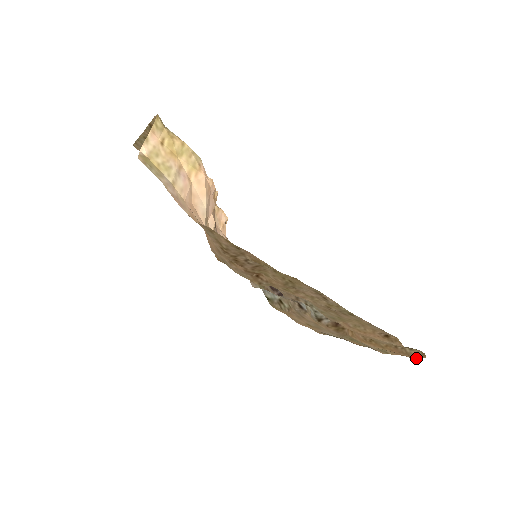
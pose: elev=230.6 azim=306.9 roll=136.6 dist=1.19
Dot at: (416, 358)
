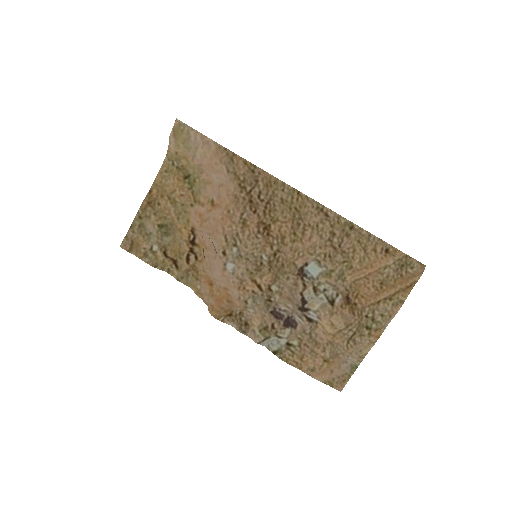
Dot at: (421, 273)
